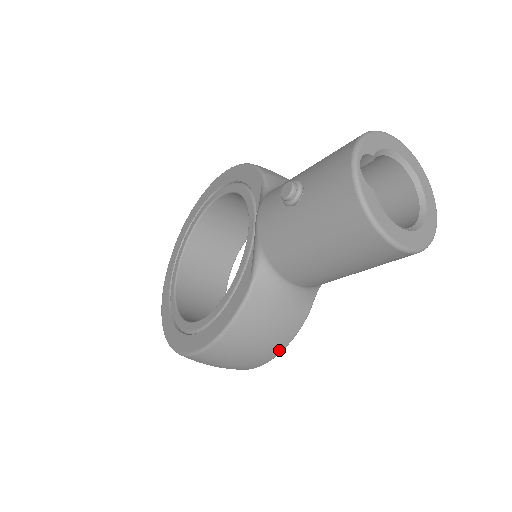
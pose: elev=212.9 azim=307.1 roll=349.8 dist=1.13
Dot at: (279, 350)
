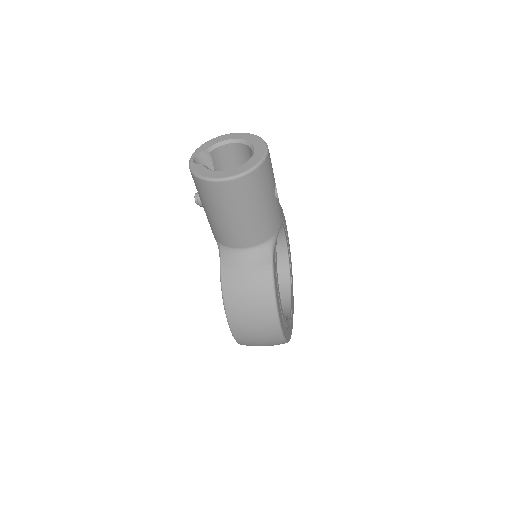
Dot at: (271, 300)
